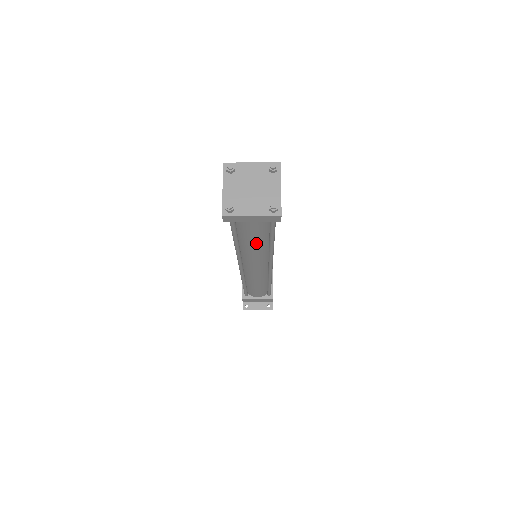
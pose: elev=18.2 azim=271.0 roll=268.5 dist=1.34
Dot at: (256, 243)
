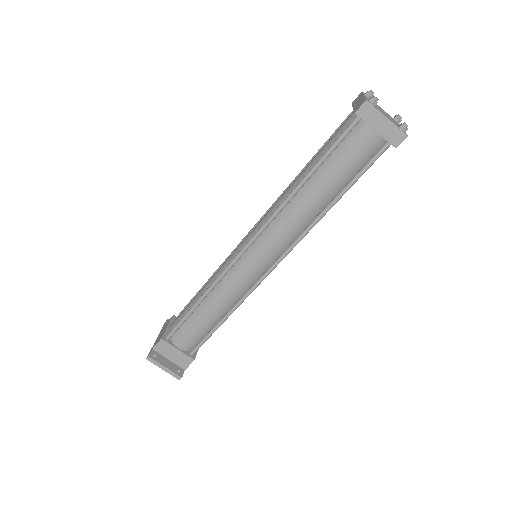
Dot at: (327, 187)
